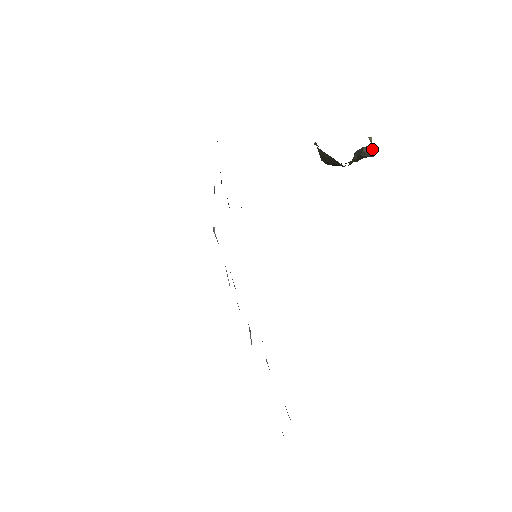
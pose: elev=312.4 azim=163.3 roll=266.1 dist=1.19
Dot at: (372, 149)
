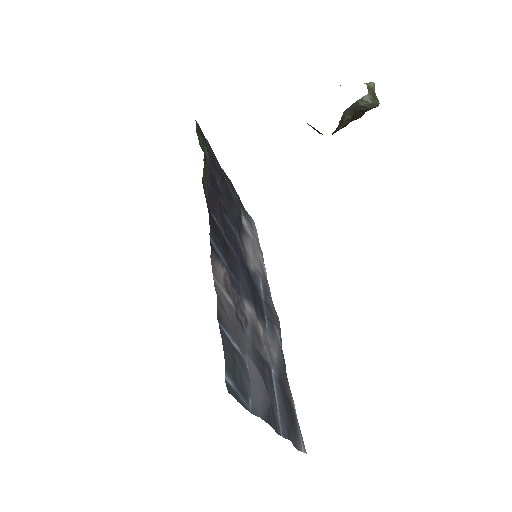
Dot at: (370, 99)
